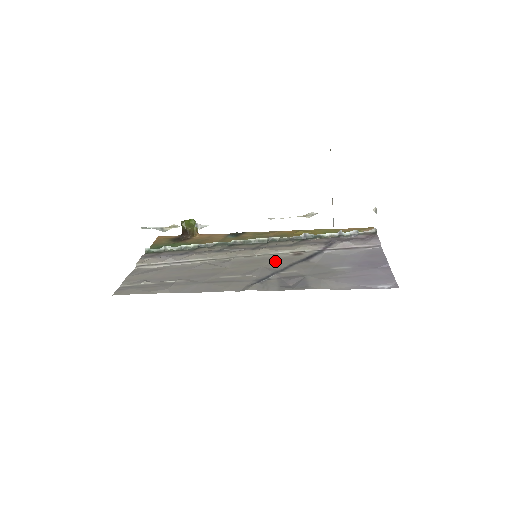
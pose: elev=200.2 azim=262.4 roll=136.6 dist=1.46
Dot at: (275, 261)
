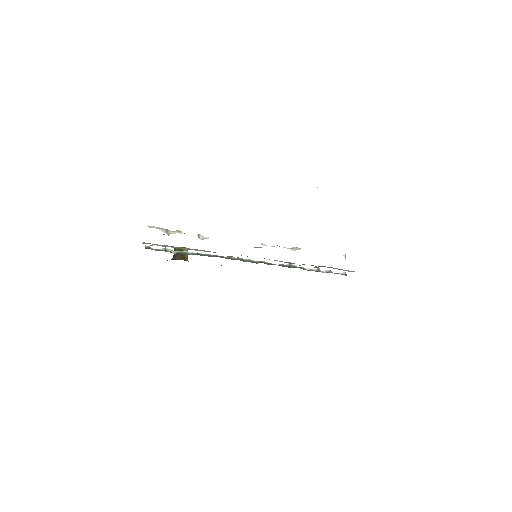
Dot at: occluded
